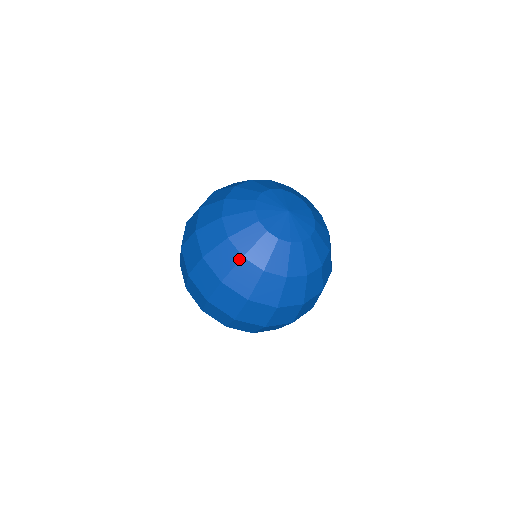
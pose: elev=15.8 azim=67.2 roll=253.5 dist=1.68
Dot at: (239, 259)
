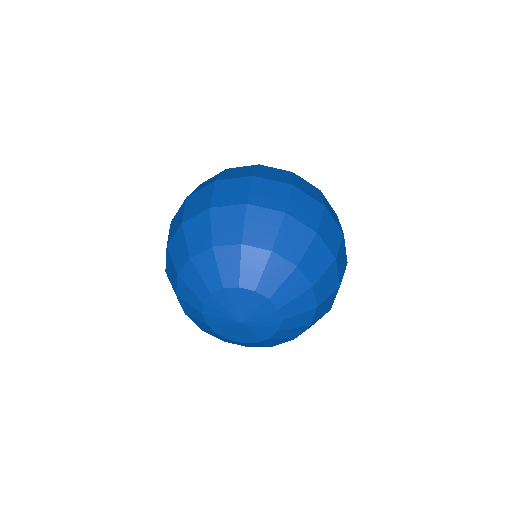
Dot at: occluded
